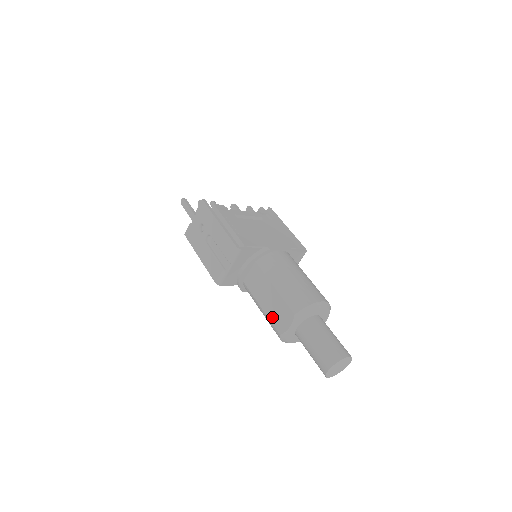
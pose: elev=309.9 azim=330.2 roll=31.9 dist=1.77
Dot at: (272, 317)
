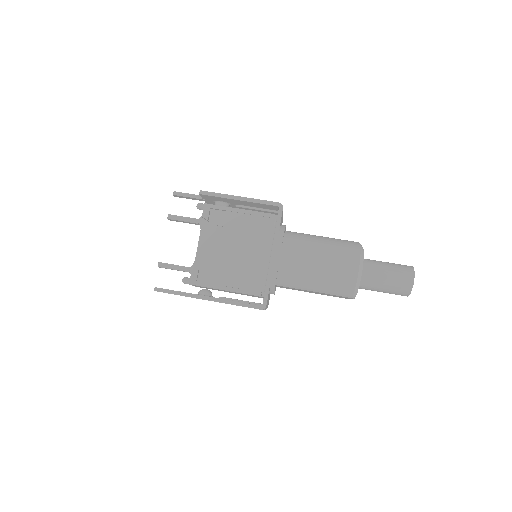
Dot at: occluded
